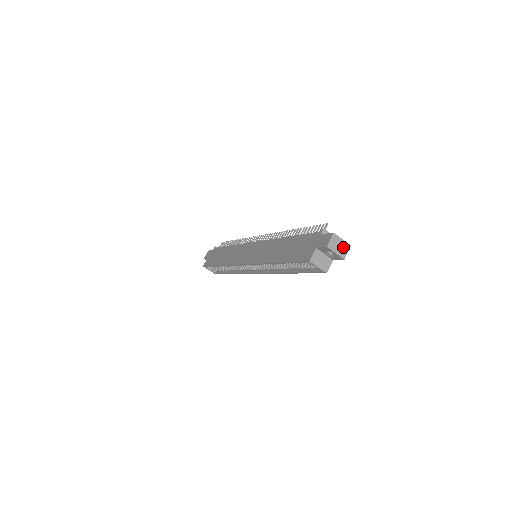
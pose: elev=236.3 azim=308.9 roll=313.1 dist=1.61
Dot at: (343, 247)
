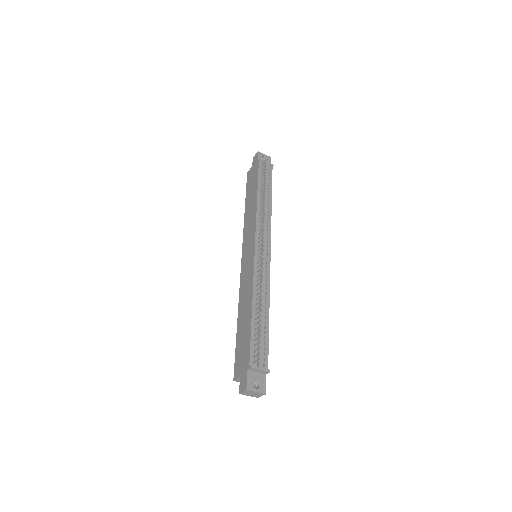
Dot at: (257, 394)
